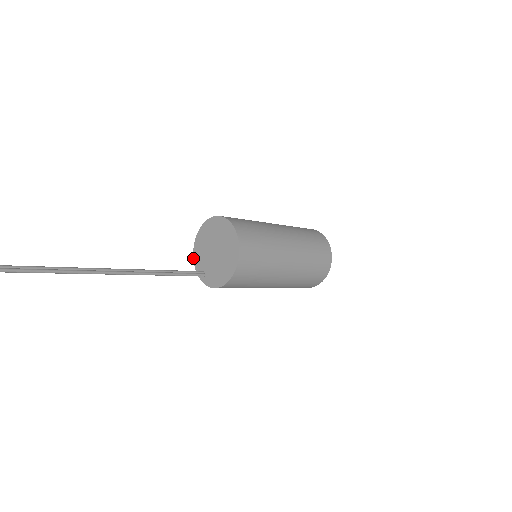
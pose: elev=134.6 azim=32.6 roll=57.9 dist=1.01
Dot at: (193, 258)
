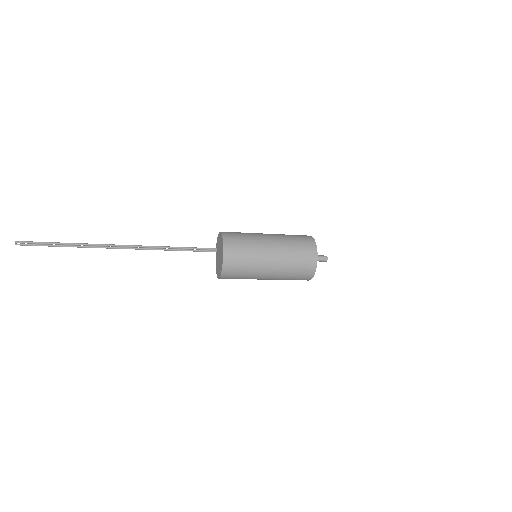
Dot at: (218, 235)
